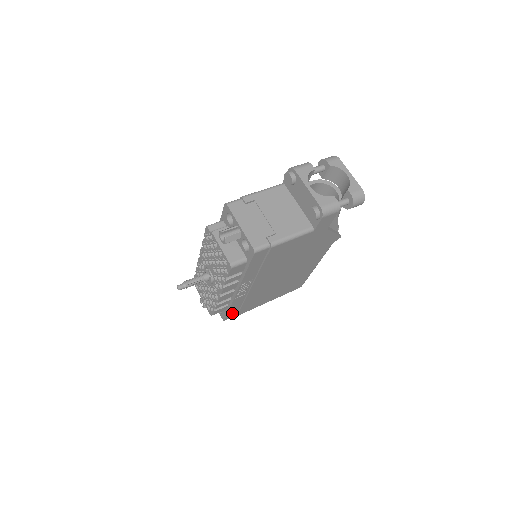
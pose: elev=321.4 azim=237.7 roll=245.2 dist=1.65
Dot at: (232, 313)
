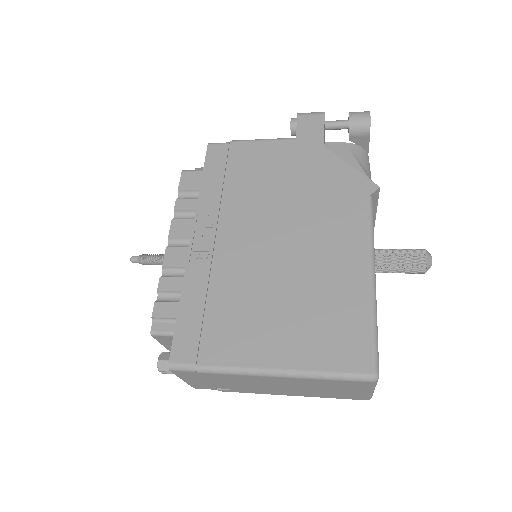
Dot at: (186, 339)
